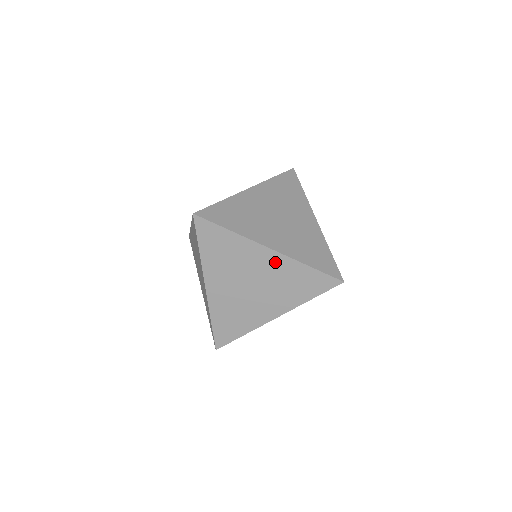
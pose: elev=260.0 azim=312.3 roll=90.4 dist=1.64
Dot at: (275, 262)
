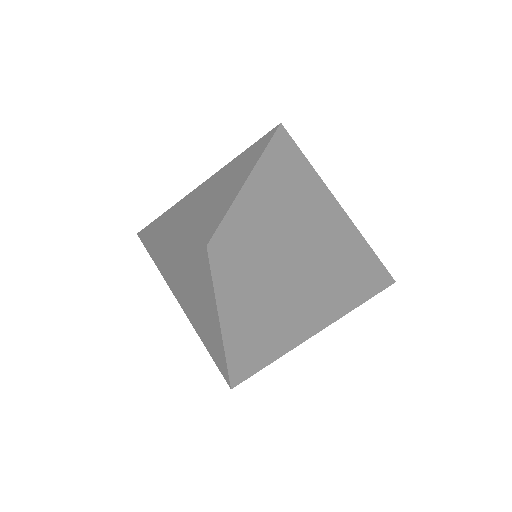
Dot at: (317, 280)
